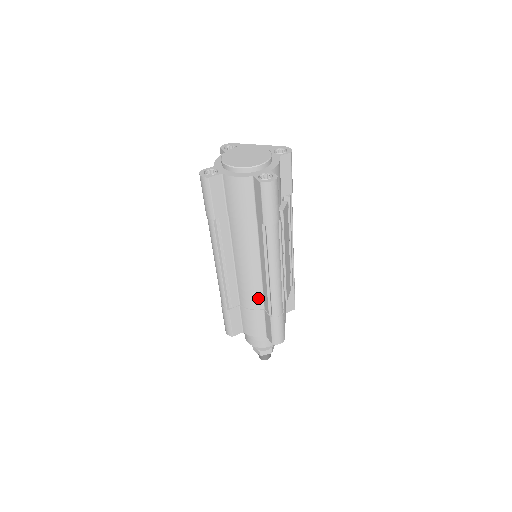
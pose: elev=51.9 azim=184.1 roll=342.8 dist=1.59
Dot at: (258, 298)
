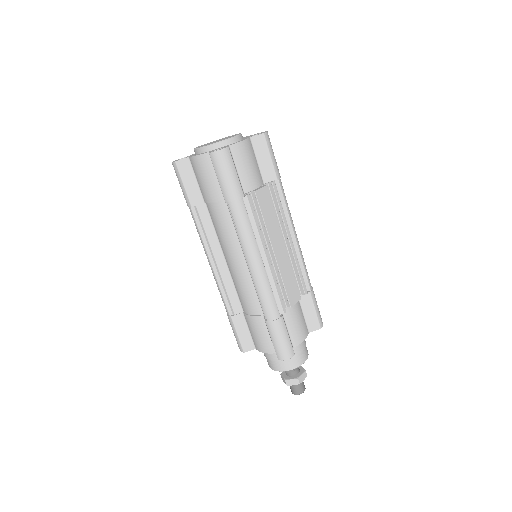
Dot at: (254, 300)
